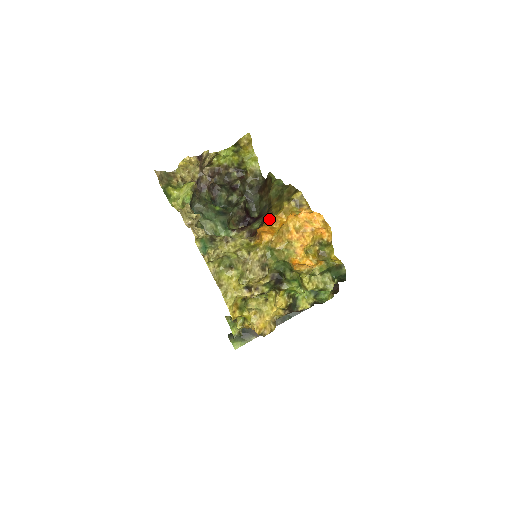
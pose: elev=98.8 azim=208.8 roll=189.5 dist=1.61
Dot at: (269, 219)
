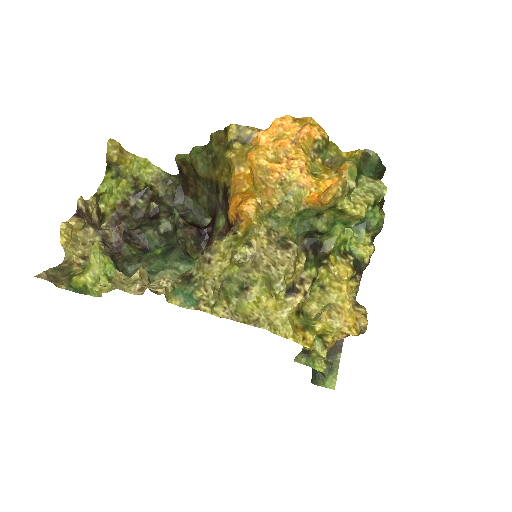
Dot at: (229, 190)
